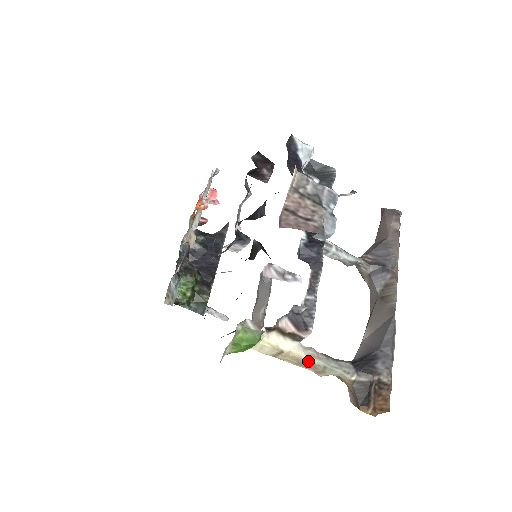
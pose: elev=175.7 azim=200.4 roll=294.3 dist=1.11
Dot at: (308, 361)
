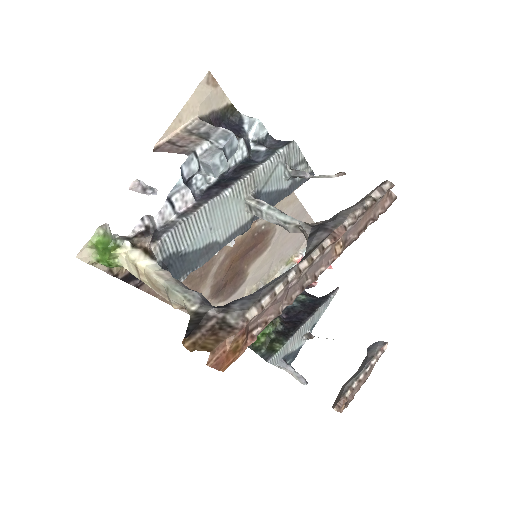
Dot at: (154, 279)
